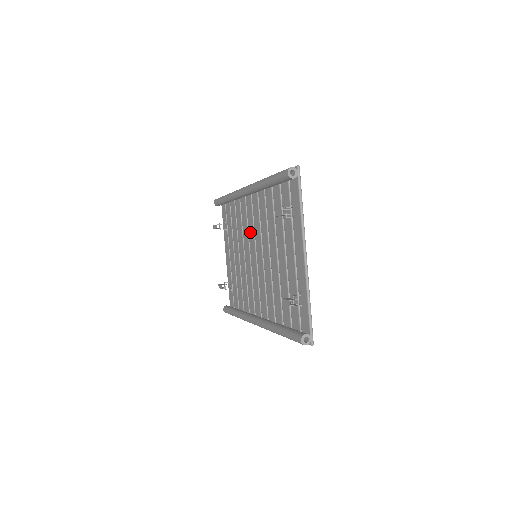
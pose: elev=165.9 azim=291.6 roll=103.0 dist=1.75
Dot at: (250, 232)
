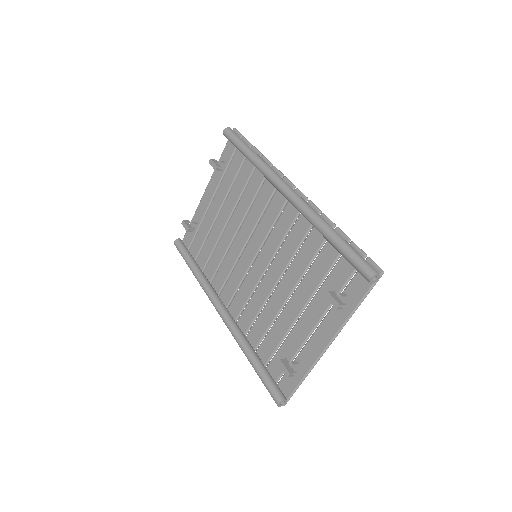
Dot at: (262, 226)
